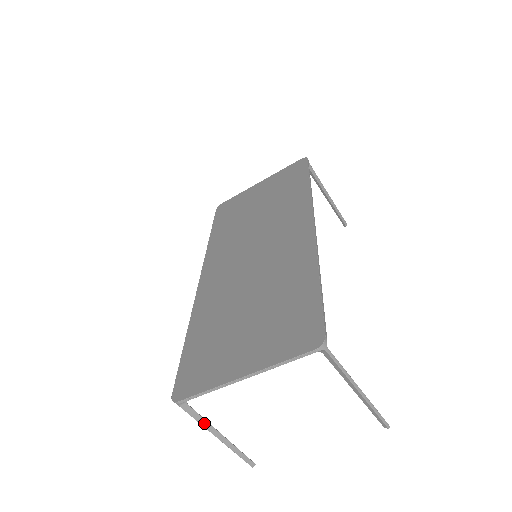
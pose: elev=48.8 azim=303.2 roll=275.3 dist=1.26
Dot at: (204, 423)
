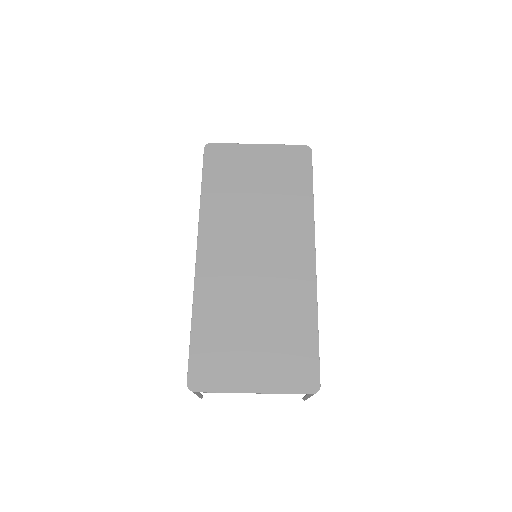
Dot at: (196, 392)
